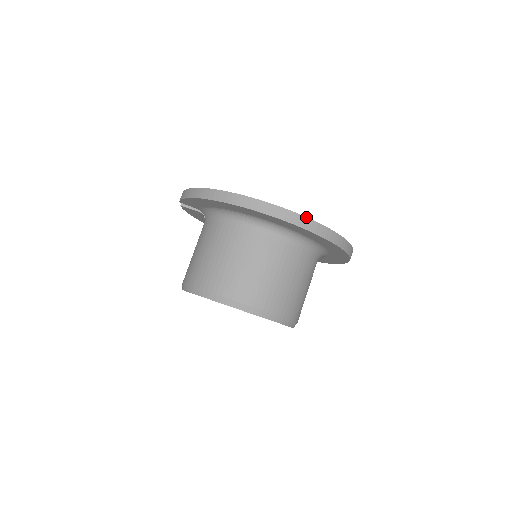
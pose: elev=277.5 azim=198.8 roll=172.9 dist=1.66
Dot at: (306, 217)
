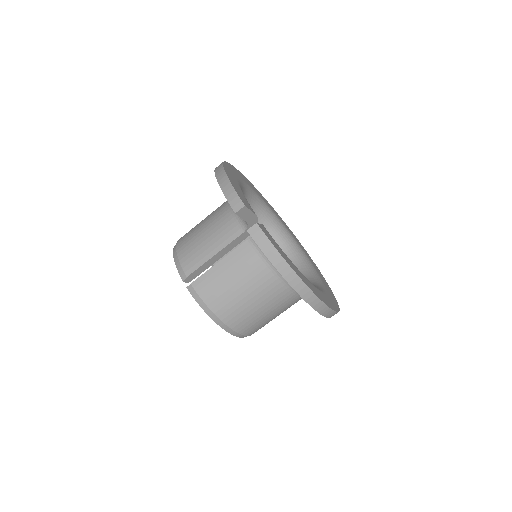
Dot at: (339, 310)
